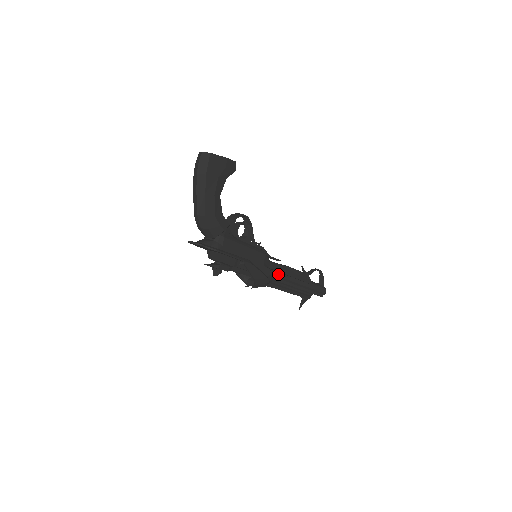
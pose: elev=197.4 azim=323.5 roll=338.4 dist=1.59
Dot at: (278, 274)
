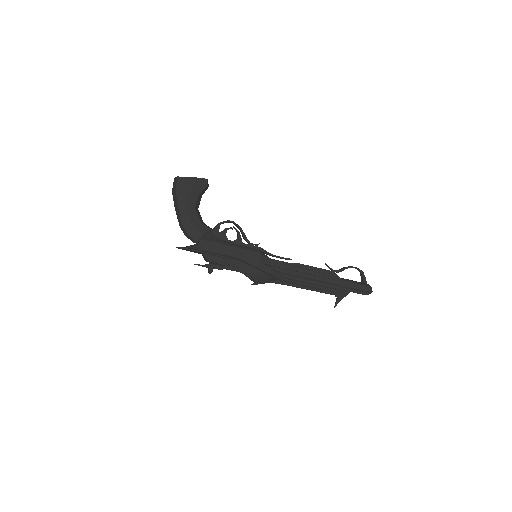
Dot at: (287, 271)
